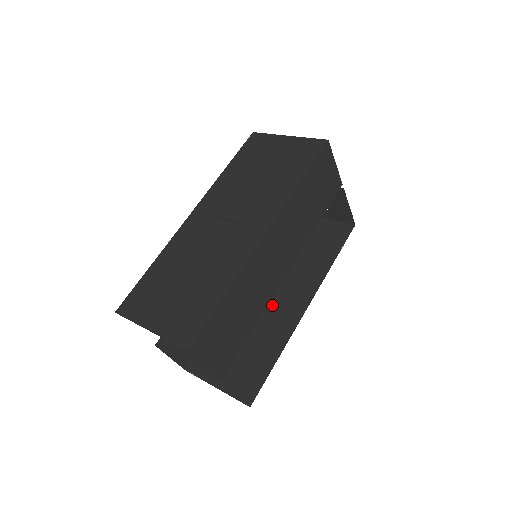
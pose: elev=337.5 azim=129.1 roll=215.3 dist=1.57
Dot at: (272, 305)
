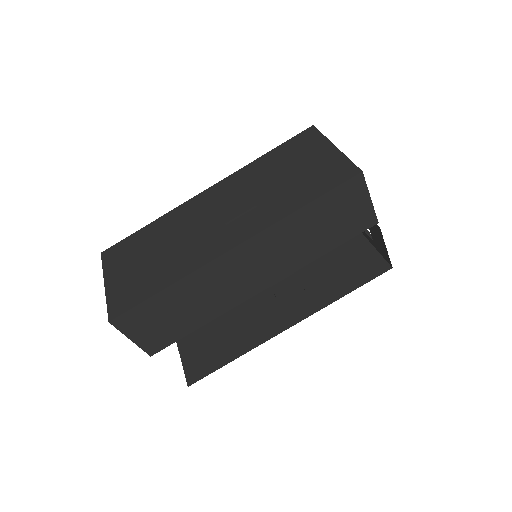
Dot at: (265, 306)
